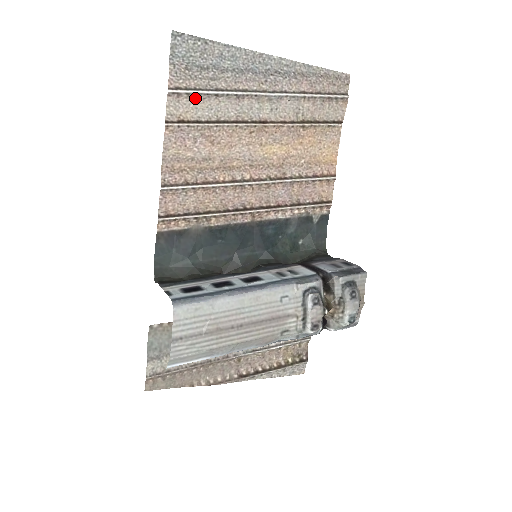
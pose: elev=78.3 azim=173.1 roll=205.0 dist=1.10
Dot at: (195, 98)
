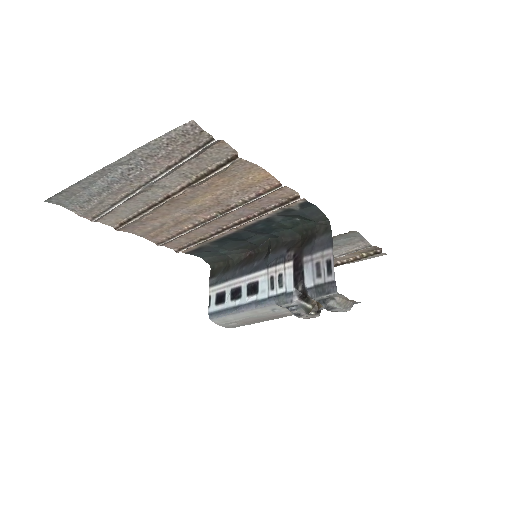
Dot at: (109, 213)
